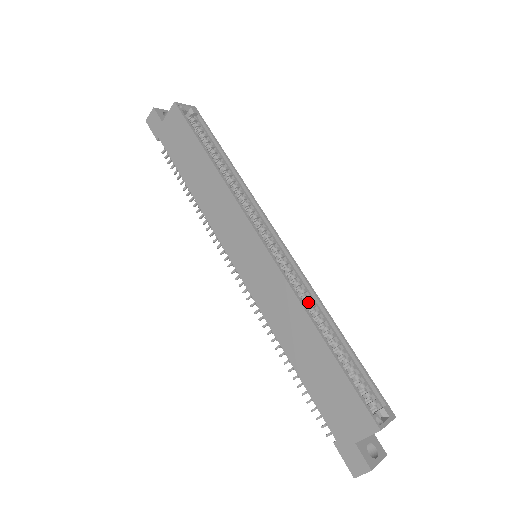
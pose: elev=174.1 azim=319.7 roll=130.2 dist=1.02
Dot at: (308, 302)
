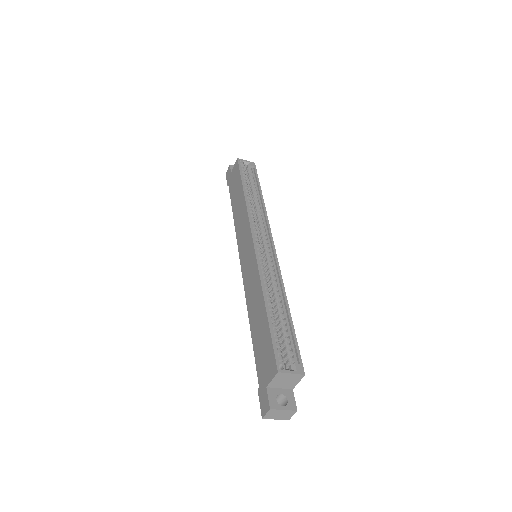
Dot at: (273, 285)
